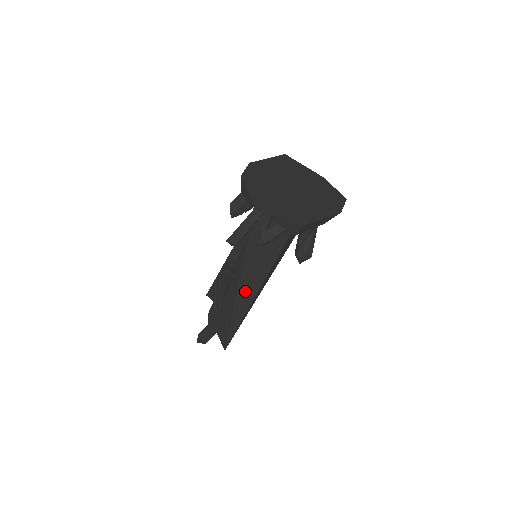
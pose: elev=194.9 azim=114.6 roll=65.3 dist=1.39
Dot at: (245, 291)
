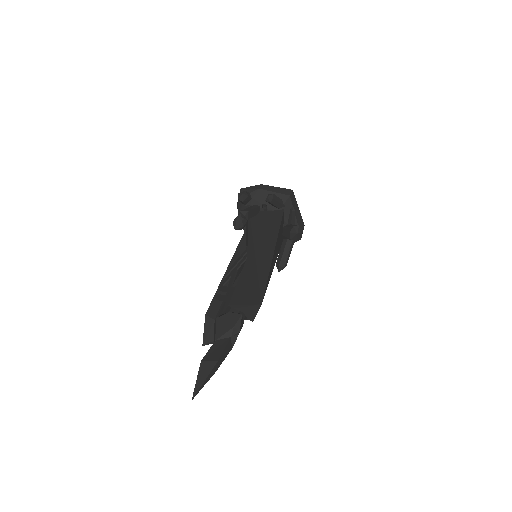
Dot at: (263, 250)
